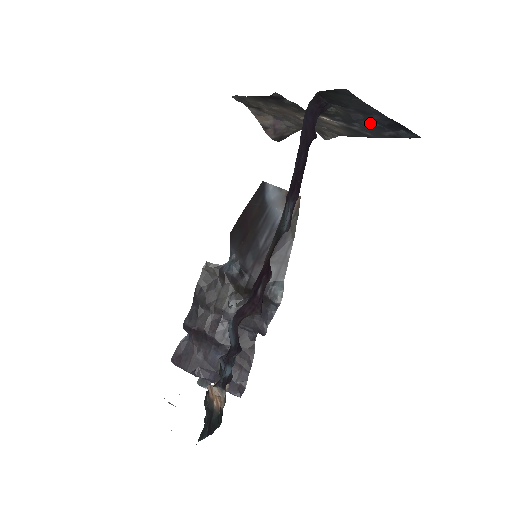
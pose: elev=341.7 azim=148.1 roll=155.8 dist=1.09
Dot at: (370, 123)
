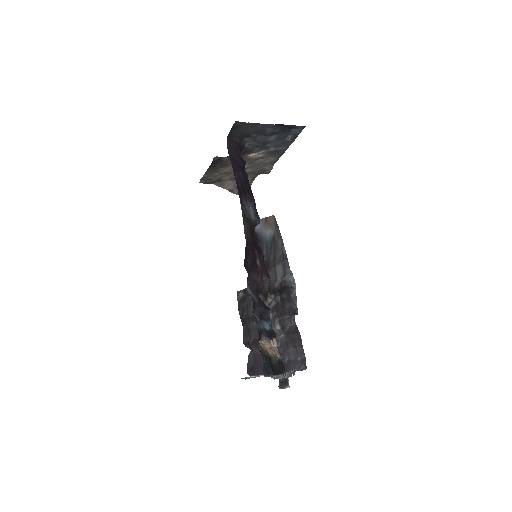
Dot at: (273, 138)
